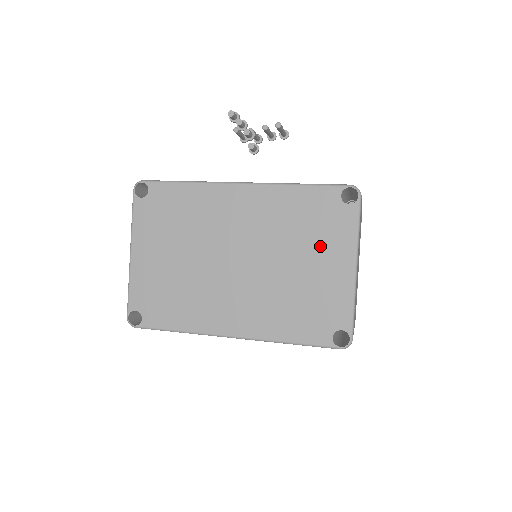
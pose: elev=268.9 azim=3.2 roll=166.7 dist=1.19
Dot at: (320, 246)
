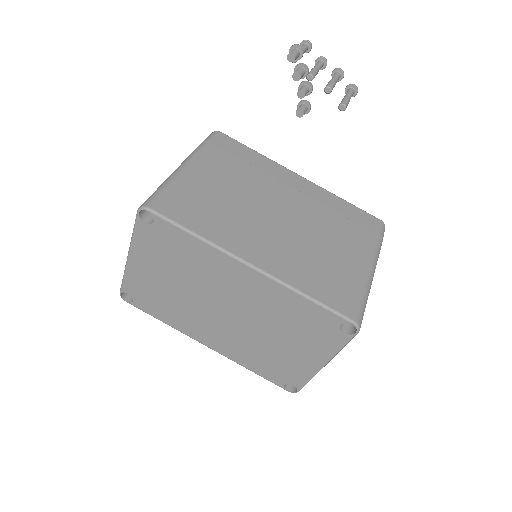
Dot at: (303, 341)
